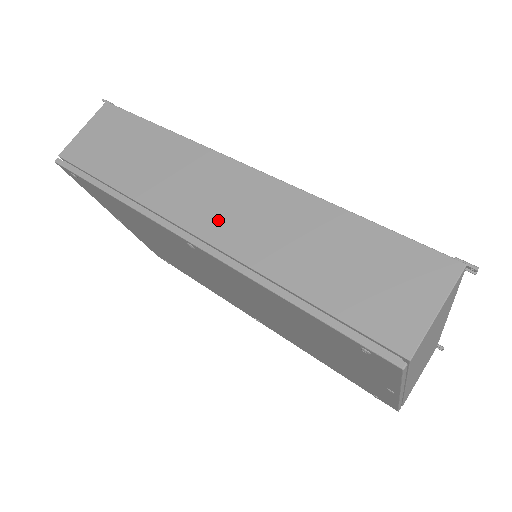
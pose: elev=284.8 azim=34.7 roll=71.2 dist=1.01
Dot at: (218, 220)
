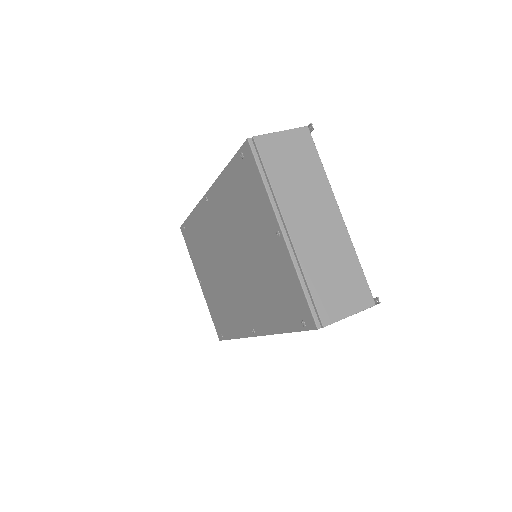
Dot at: occluded
